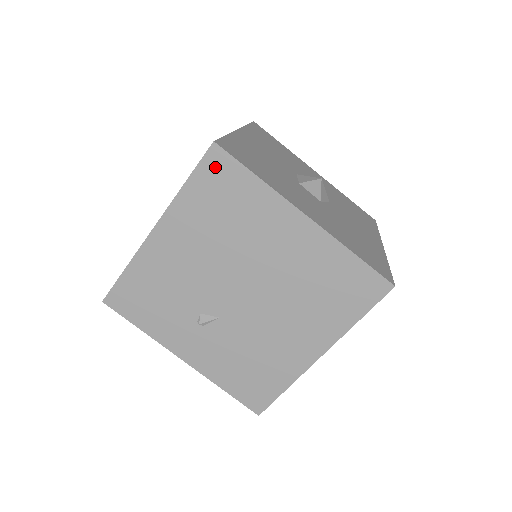
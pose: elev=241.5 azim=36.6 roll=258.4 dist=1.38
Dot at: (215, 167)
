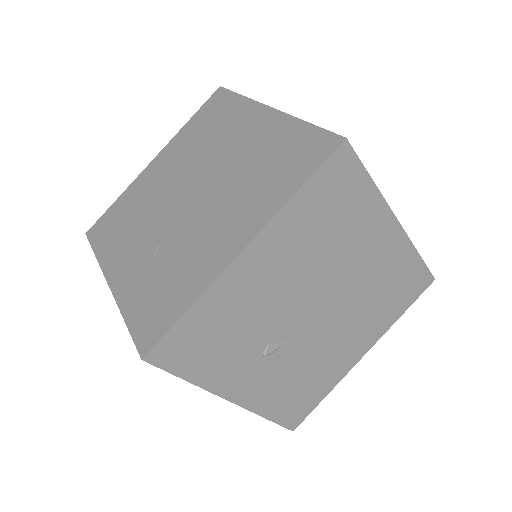
Dot at: (338, 169)
